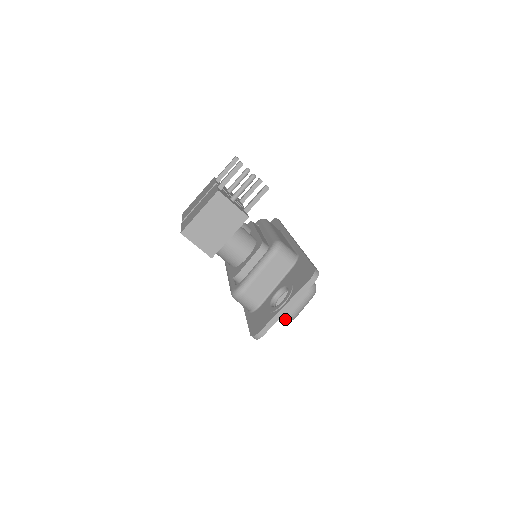
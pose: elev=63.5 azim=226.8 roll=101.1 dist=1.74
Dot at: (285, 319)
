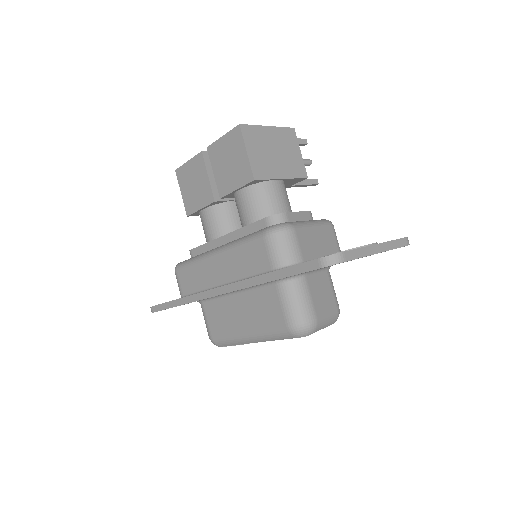
Dot at: (306, 321)
